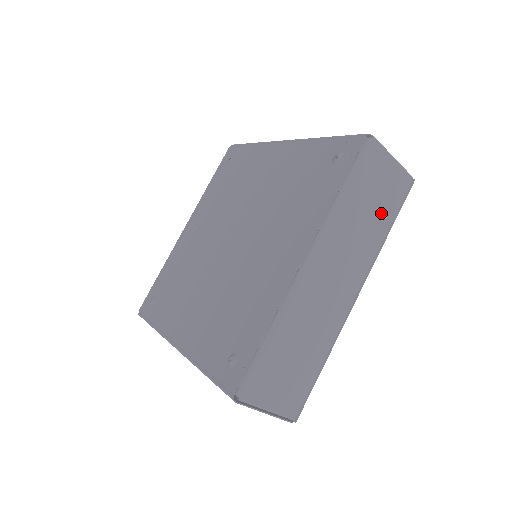
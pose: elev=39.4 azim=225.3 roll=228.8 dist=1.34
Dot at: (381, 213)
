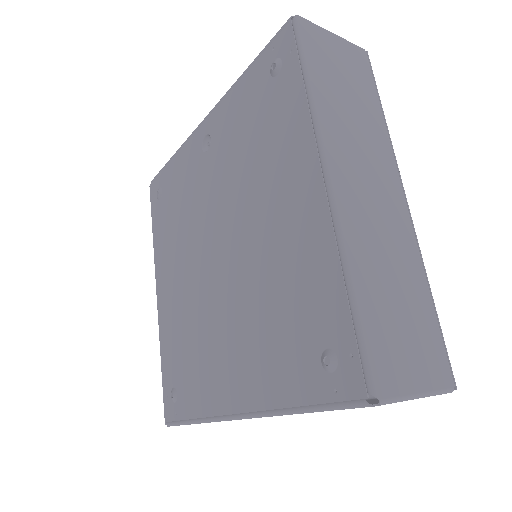
Dot at: occluded
